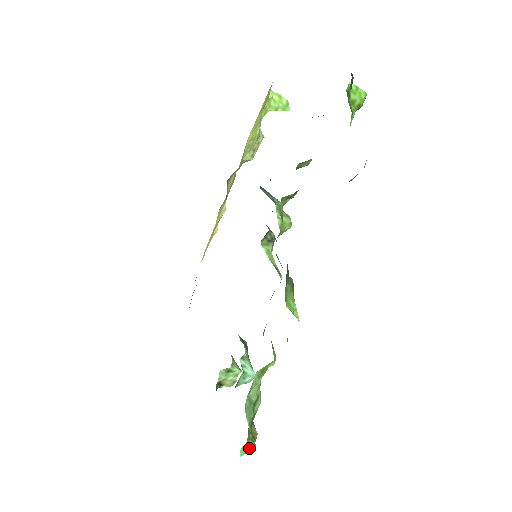
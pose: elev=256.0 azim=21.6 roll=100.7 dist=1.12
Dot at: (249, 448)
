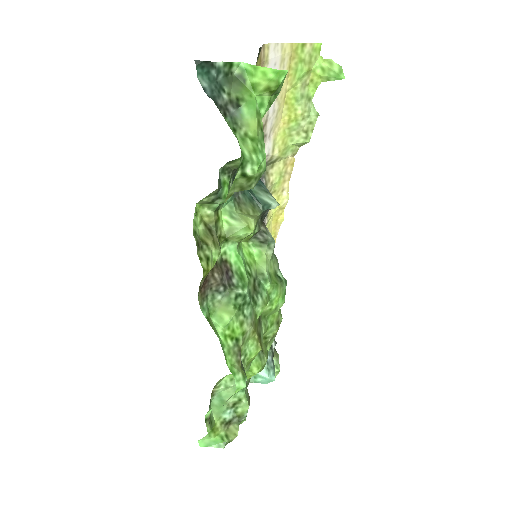
Dot at: (215, 443)
